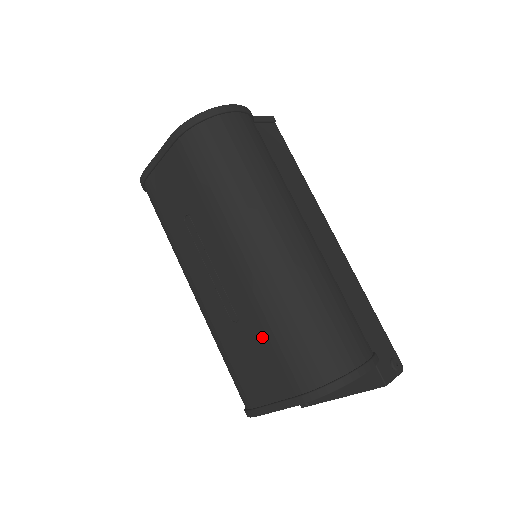
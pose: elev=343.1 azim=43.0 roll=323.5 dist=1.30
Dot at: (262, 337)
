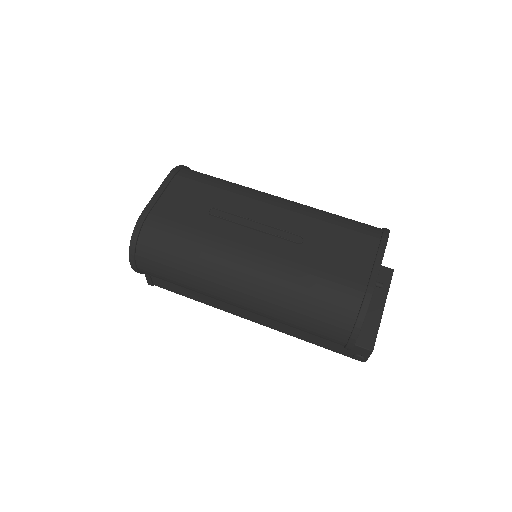
Dot at: (328, 232)
